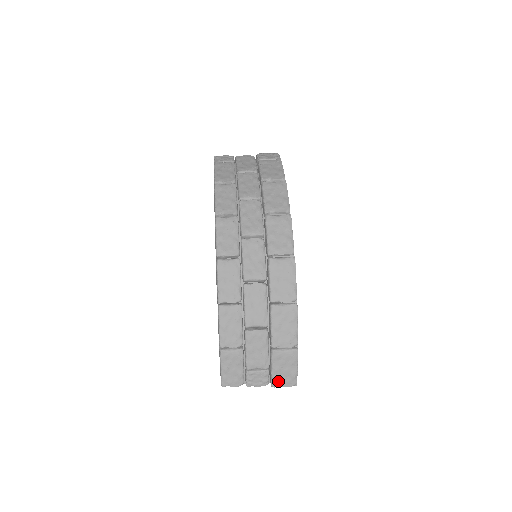
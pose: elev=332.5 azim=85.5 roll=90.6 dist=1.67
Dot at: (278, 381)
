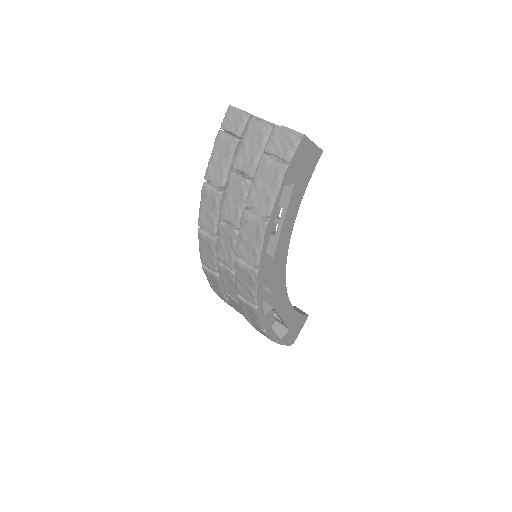
Dot at: occluded
